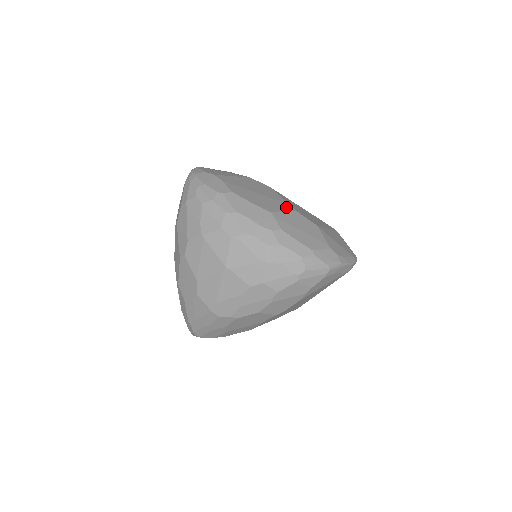
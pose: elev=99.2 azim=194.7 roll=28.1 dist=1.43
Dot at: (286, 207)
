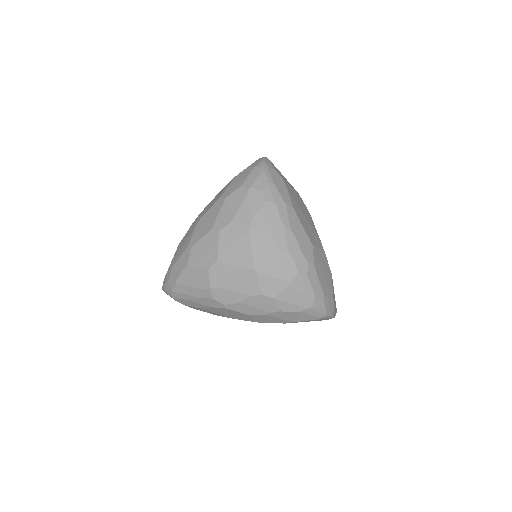
Dot at: (320, 244)
